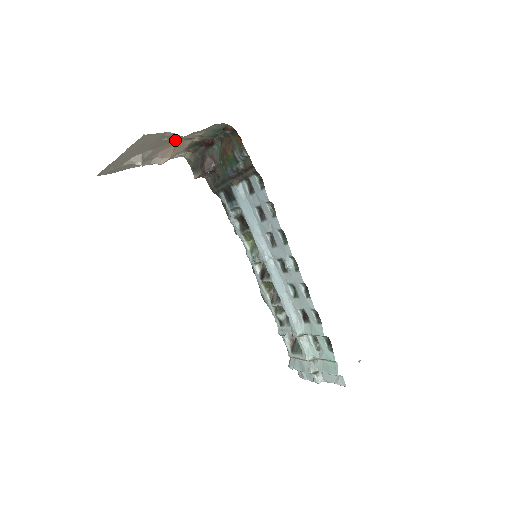
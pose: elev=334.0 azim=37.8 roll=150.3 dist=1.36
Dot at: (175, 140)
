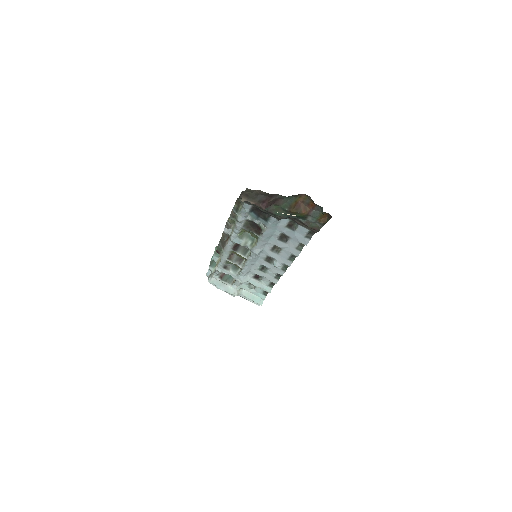
Dot at: occluded
